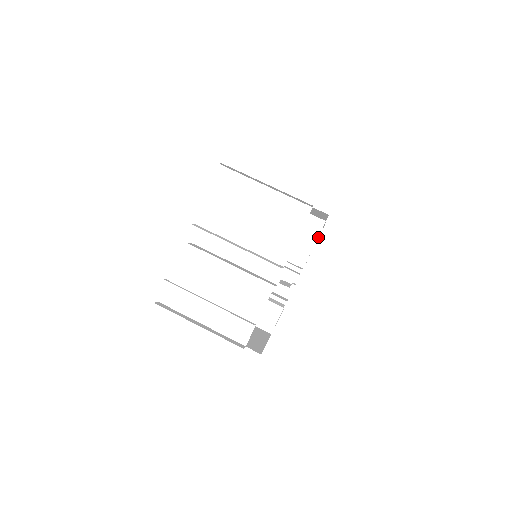
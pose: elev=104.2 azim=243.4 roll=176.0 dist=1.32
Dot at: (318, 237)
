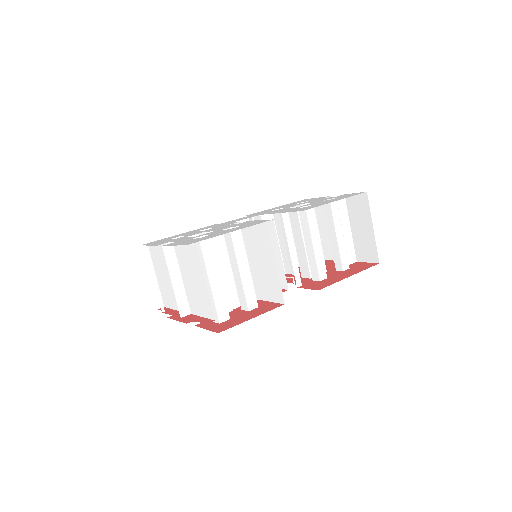
Dot at: (371, 262)
